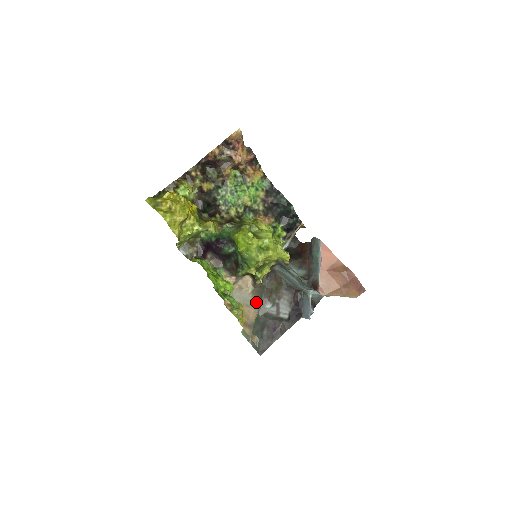
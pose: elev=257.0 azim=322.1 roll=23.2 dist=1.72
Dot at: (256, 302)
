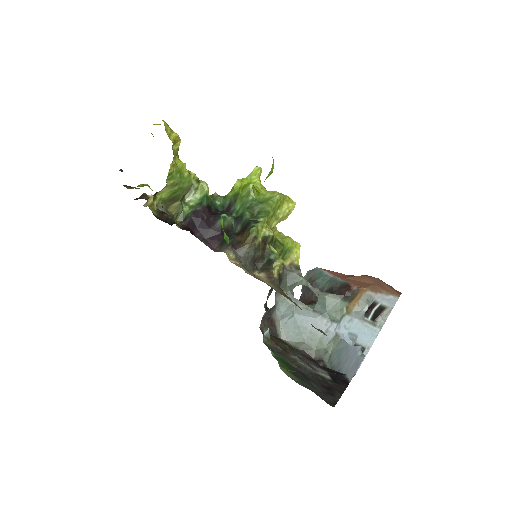
Dot at: occluded
